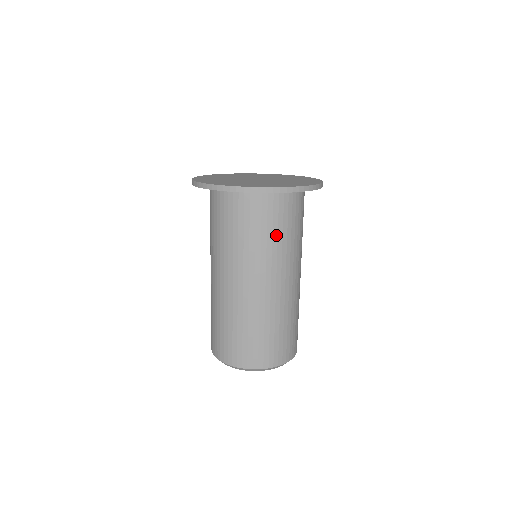
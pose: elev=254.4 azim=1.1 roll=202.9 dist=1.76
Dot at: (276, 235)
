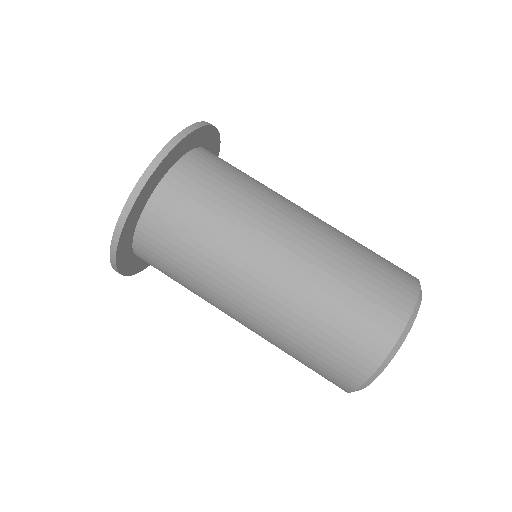
Dot at: (248, 178)
